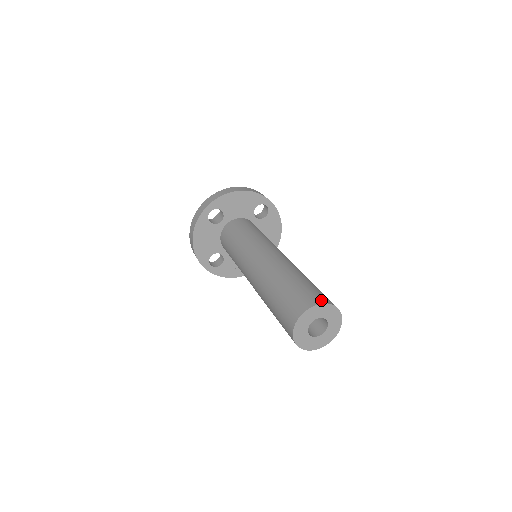
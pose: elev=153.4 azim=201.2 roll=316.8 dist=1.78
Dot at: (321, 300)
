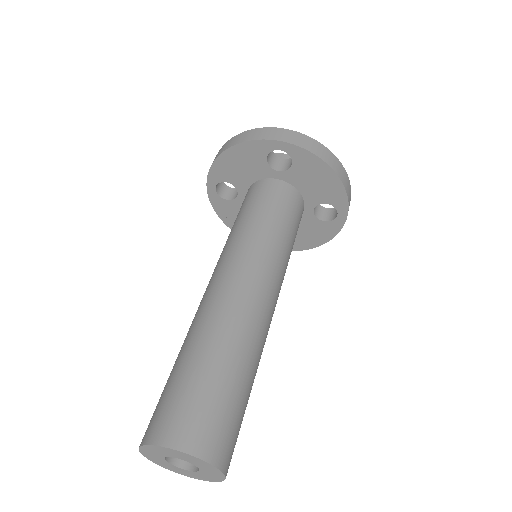
Dot at: (220, 457)
